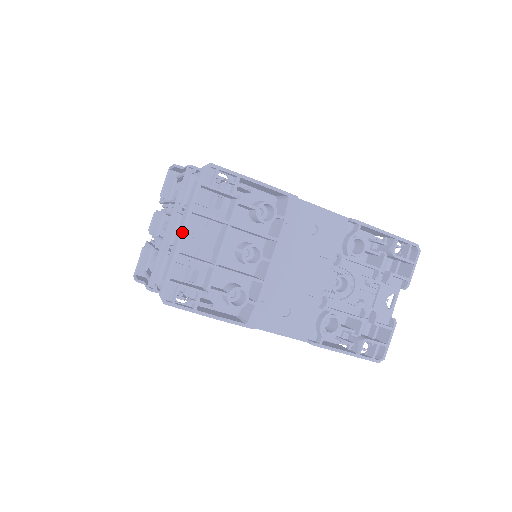
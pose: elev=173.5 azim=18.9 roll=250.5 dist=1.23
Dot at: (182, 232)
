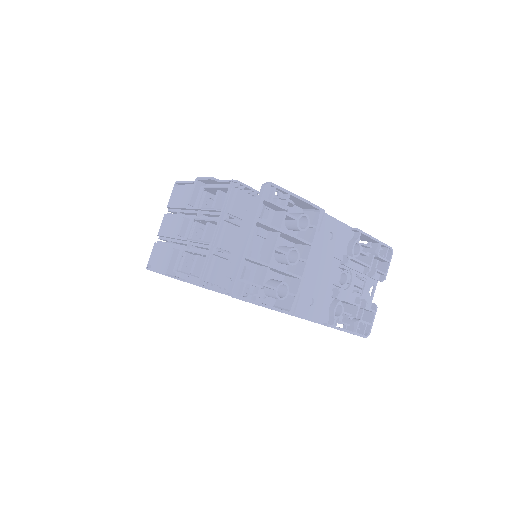
Dot at: (249, 238)
